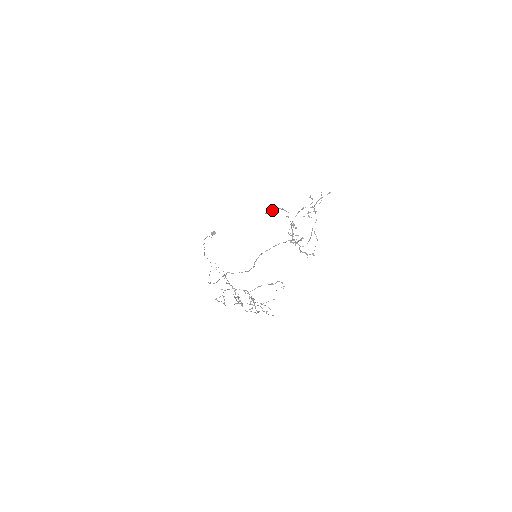
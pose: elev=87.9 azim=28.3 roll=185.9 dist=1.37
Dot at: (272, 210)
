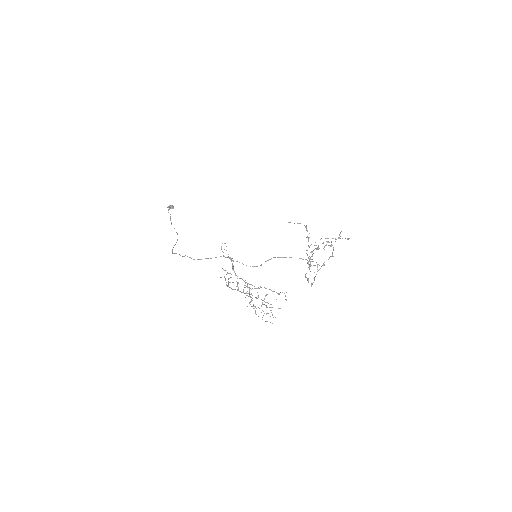
Dot at: (298, 223)
